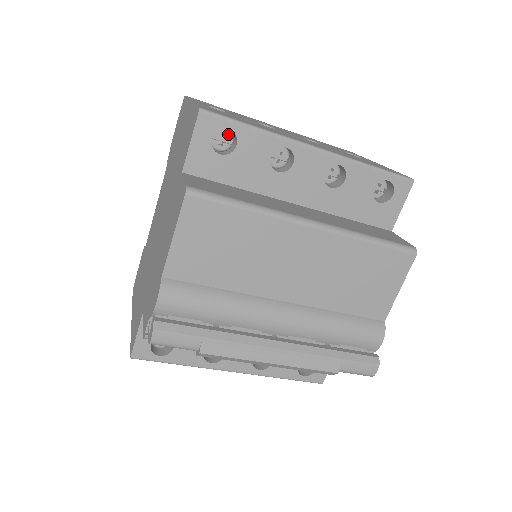
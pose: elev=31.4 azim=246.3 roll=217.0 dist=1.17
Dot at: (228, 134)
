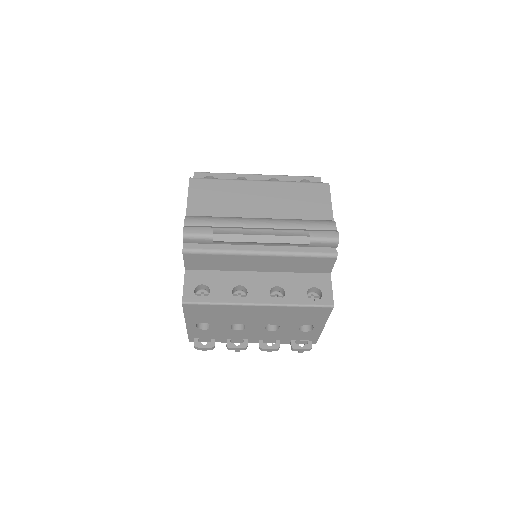
Dot at: occluded
